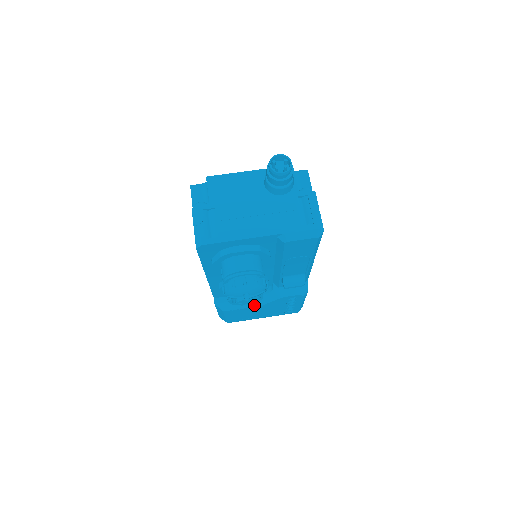
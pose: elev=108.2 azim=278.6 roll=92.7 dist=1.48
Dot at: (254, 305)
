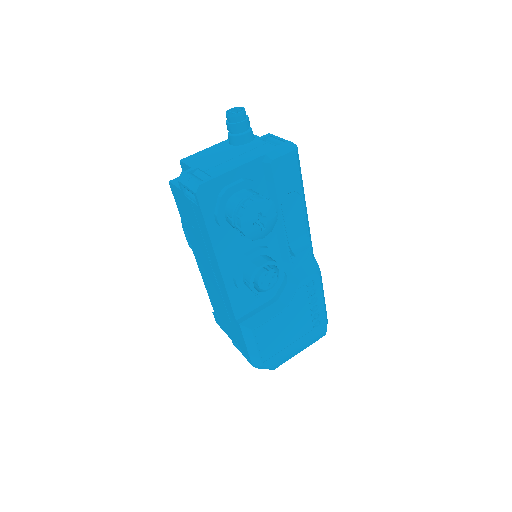
Dot at: (279, 310)
